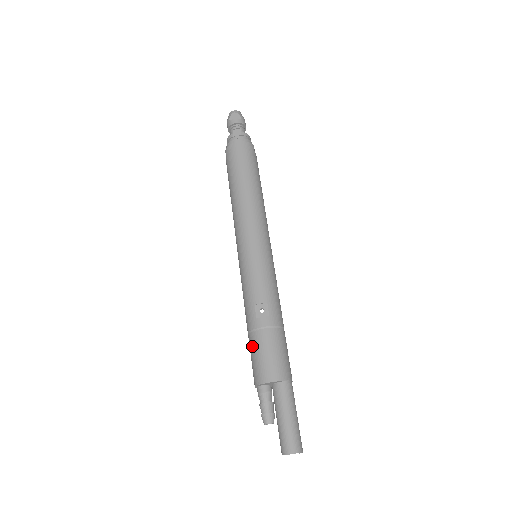
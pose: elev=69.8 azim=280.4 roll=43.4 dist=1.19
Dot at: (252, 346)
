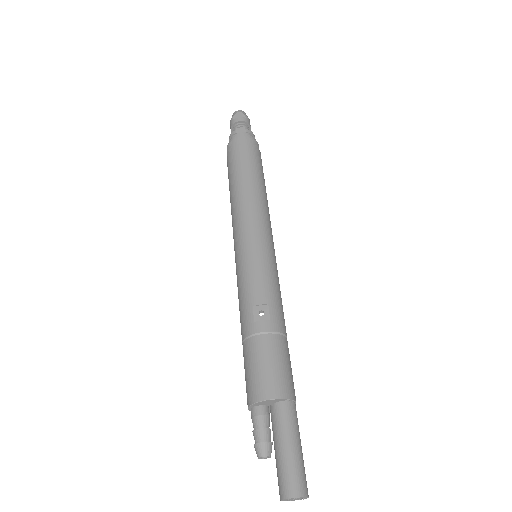
Dot at: (247, 356)
